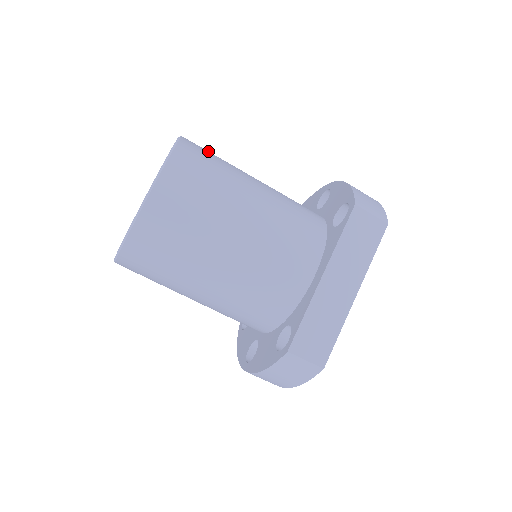
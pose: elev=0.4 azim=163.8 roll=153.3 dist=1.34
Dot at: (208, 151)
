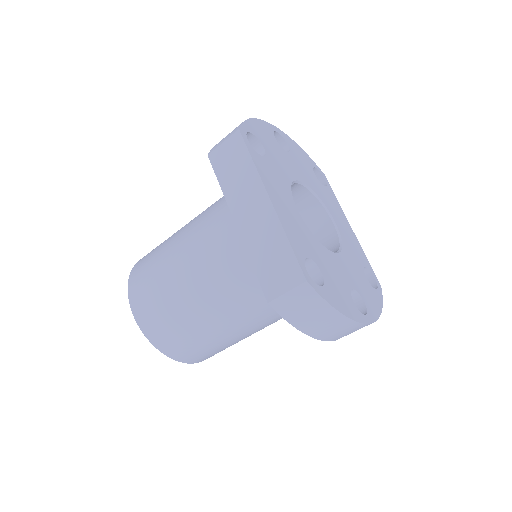
Dot at: occluded
